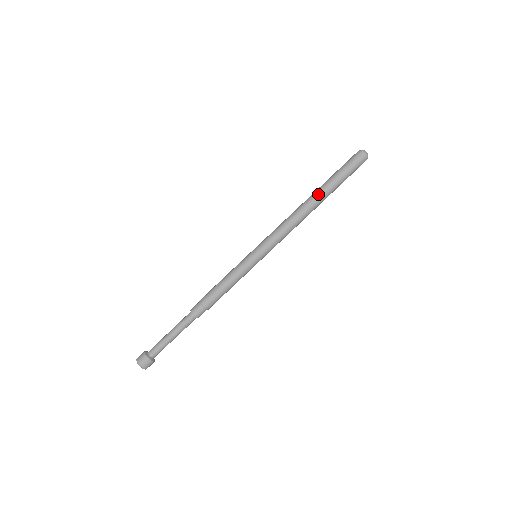
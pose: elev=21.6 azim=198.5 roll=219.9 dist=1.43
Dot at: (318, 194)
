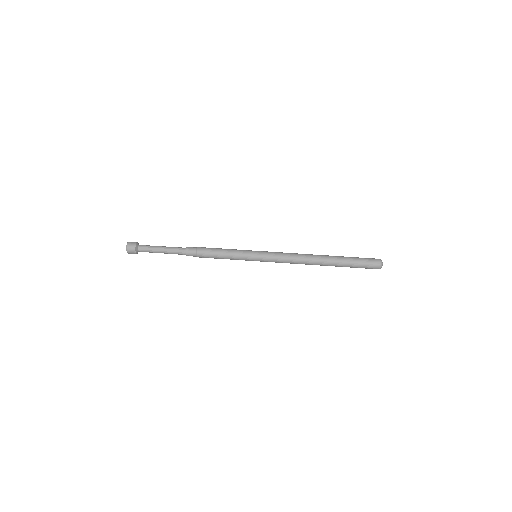
Dot at: (328, 263)
